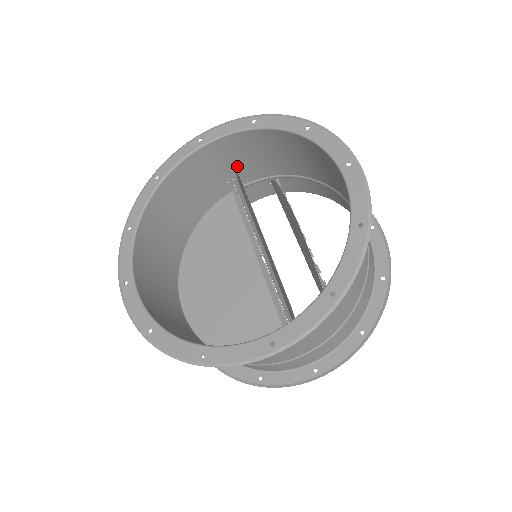
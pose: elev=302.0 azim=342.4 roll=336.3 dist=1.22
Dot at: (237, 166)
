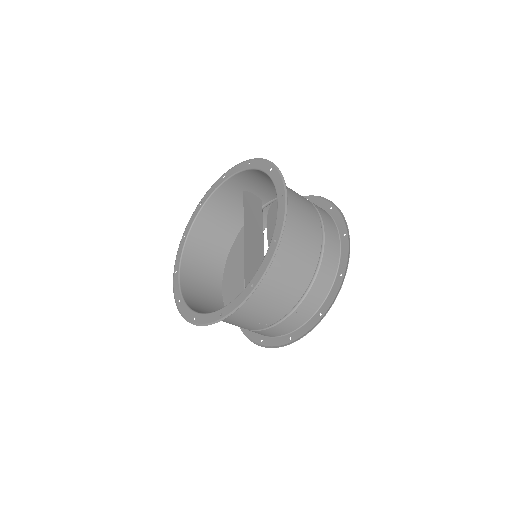
Dot at: (255, 191)
